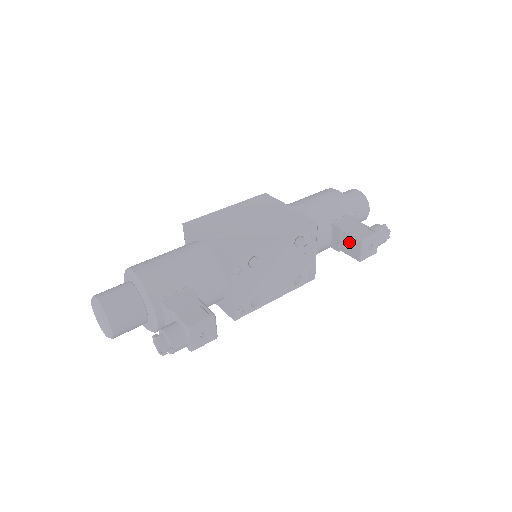
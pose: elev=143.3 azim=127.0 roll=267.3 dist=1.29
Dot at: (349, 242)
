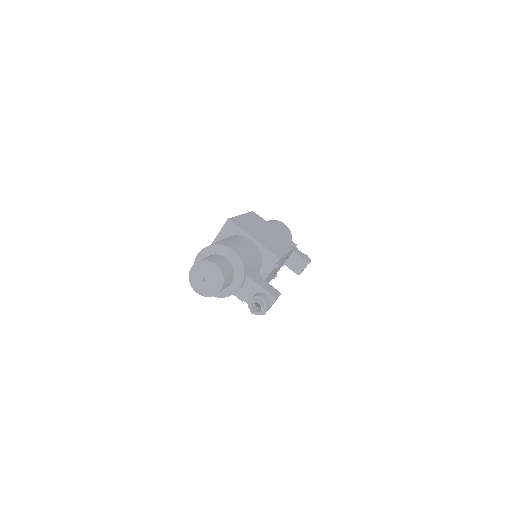
Dot at: (296, 261)
